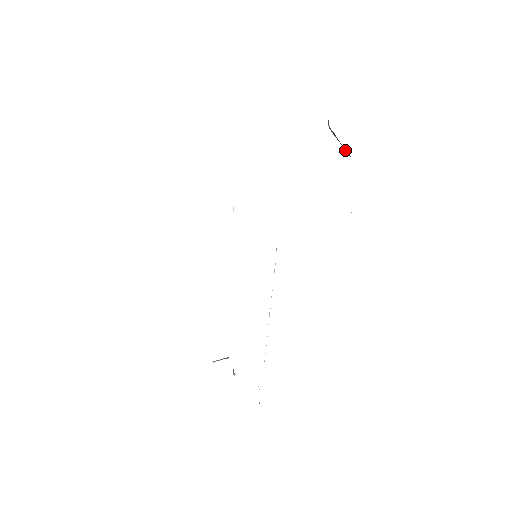
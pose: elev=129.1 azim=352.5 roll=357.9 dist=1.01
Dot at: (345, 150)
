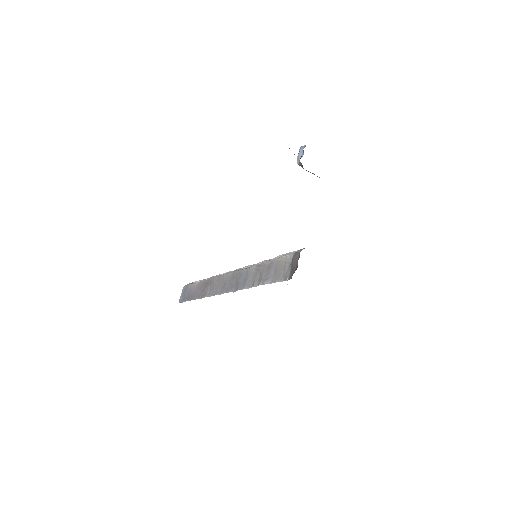
Dot at: occluded
